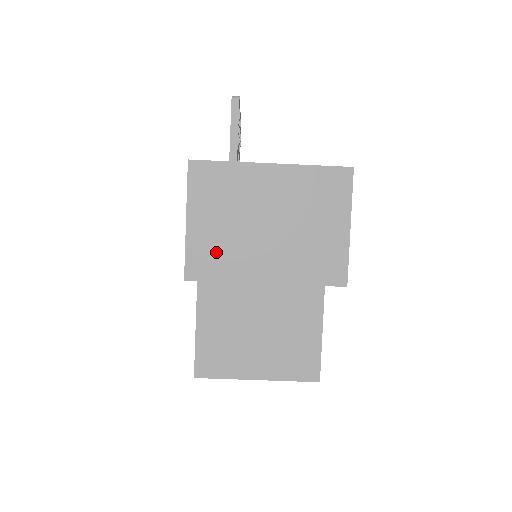
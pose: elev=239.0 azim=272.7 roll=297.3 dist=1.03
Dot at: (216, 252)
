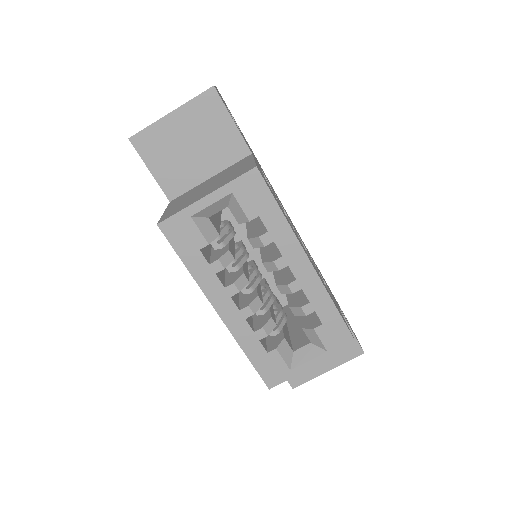
Dot at: occluded
